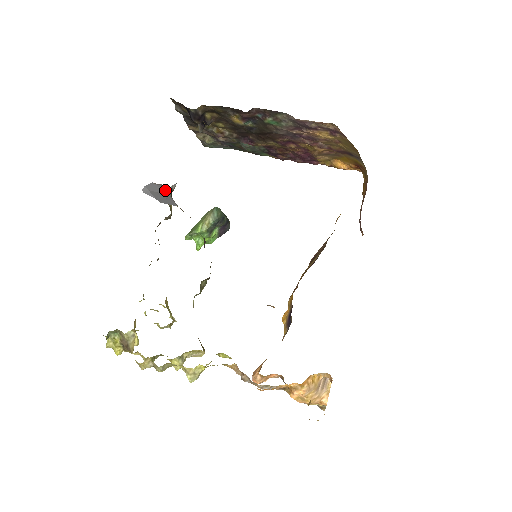
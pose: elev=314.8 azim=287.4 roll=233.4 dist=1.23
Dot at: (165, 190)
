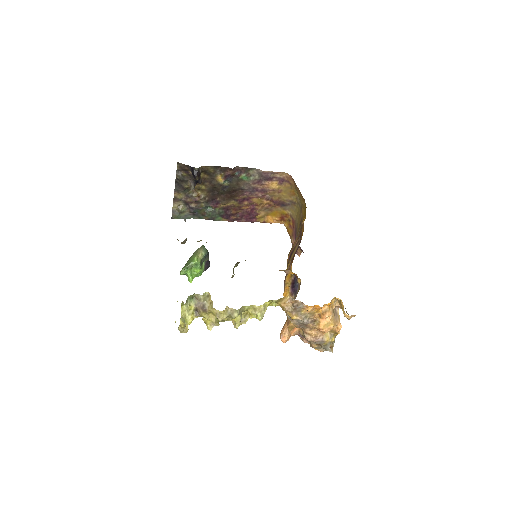
Dot at: occluded
